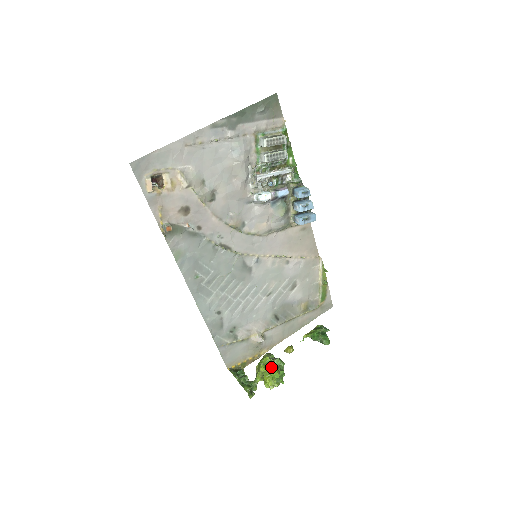
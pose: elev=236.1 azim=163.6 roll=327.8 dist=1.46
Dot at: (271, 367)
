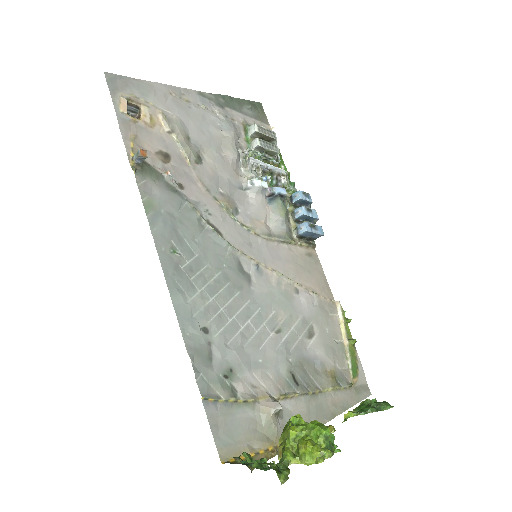
Dot at: occluded
